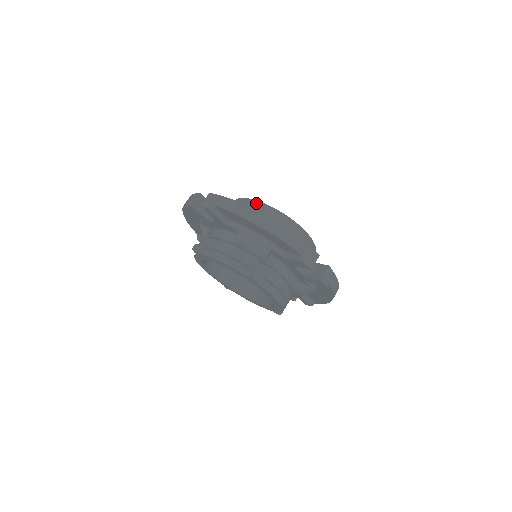
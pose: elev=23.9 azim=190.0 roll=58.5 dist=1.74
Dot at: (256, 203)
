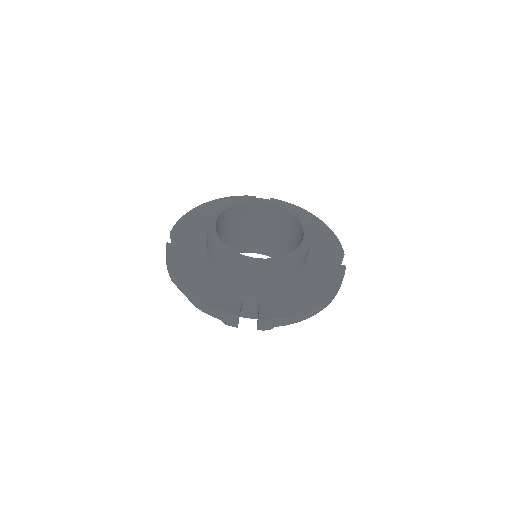
Dot at: (208, 237)
